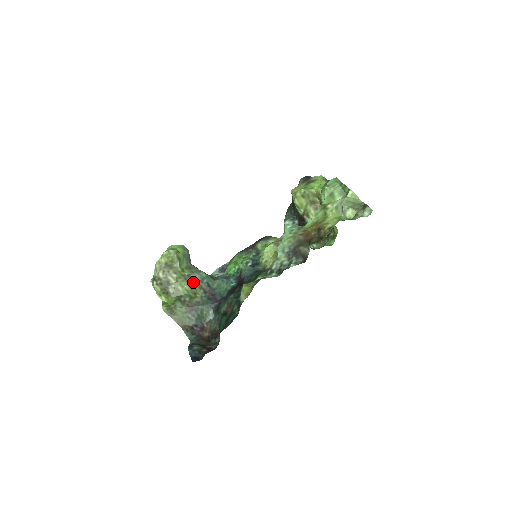
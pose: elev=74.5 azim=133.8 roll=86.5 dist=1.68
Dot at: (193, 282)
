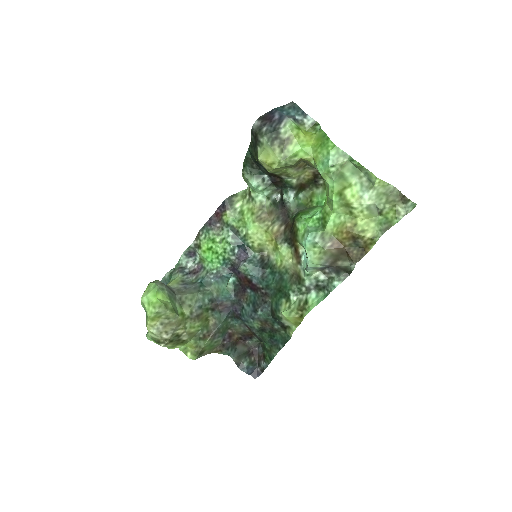
Dot at: (199, 314)
